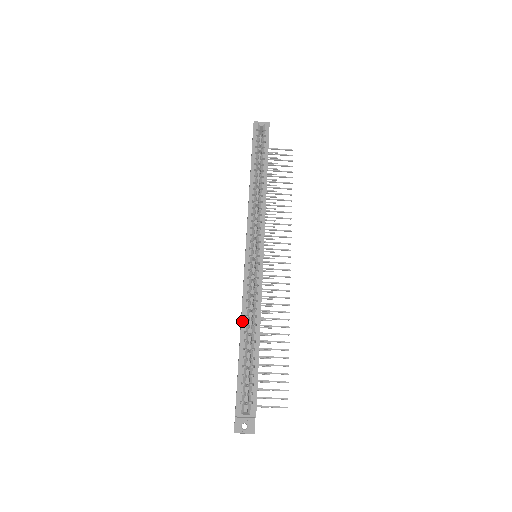
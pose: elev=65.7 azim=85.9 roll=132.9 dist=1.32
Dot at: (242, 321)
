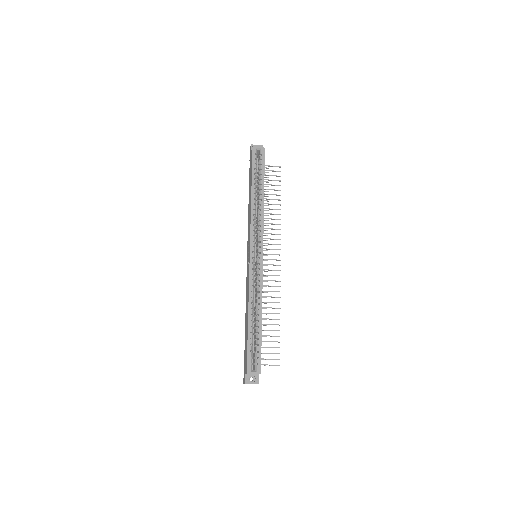
Dot at: (249, 307)
